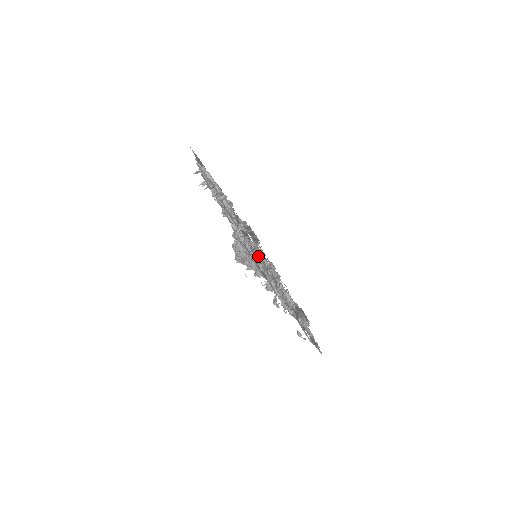
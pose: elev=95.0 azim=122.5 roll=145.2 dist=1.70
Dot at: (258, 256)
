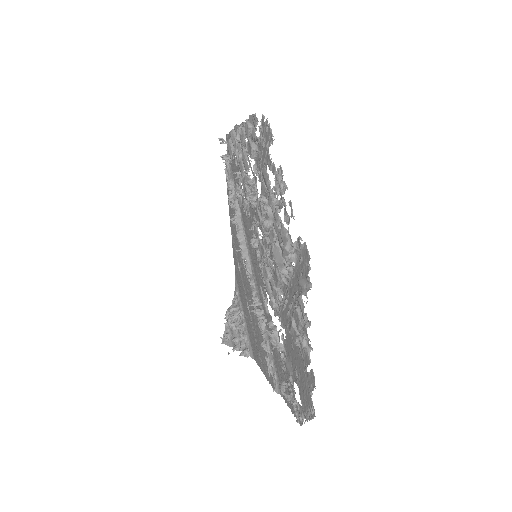
Dot at: (261, 208)
